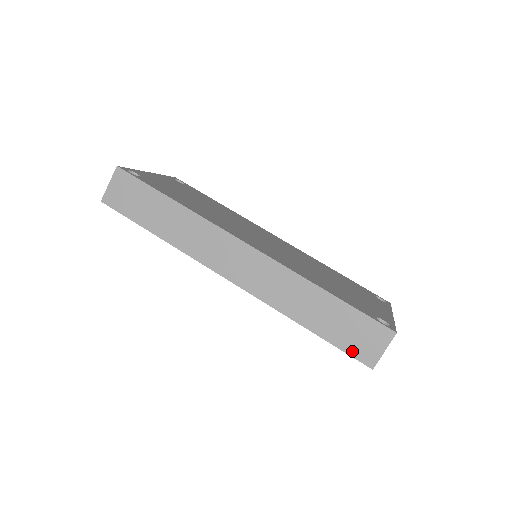
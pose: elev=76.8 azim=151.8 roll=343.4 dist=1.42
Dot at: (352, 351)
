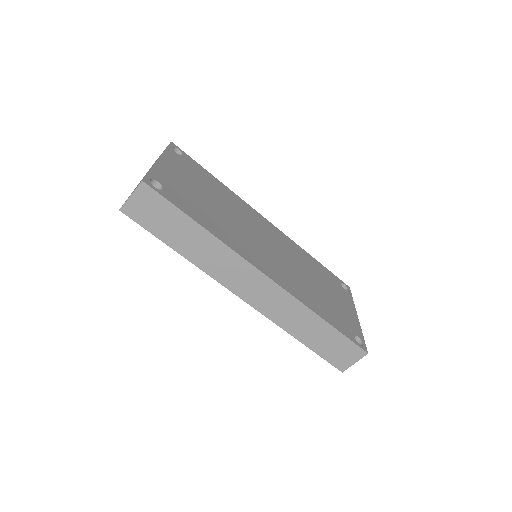
Dot at: (331, 360)
